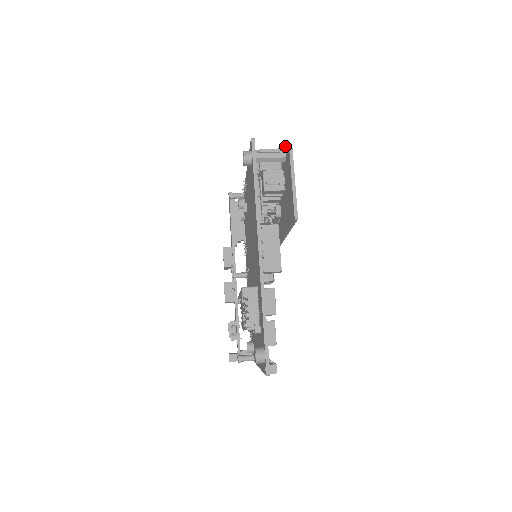
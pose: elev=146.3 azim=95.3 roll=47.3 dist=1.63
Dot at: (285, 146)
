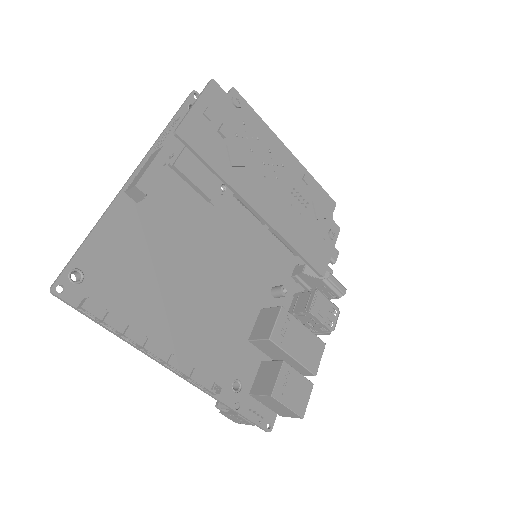
Dot at: (231, 91)
